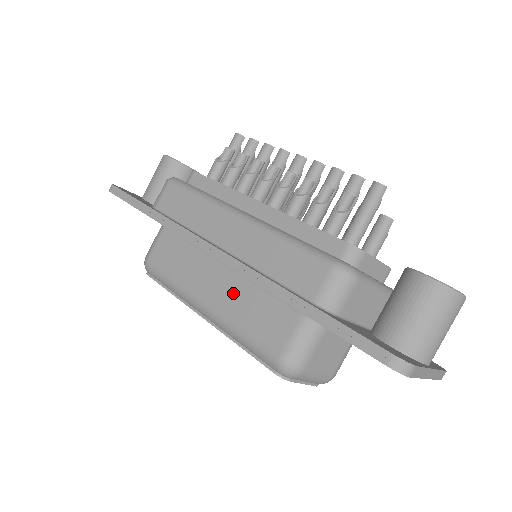
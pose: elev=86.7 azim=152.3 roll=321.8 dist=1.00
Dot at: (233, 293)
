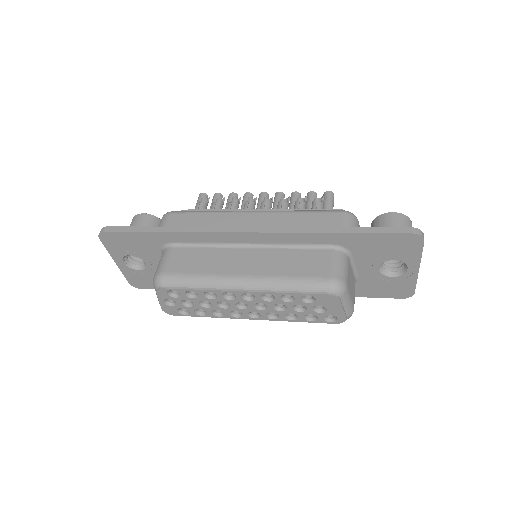
Dot at: (268, 260)
